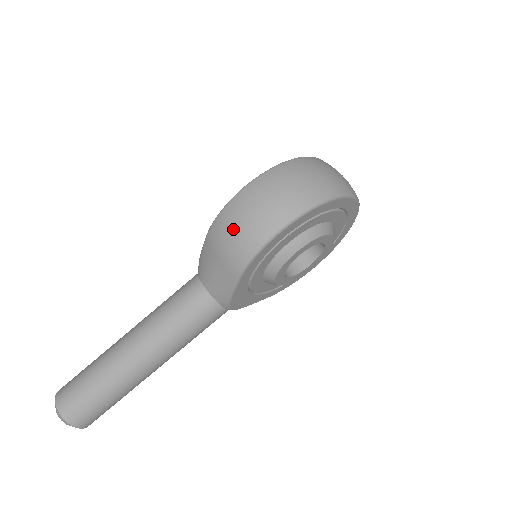
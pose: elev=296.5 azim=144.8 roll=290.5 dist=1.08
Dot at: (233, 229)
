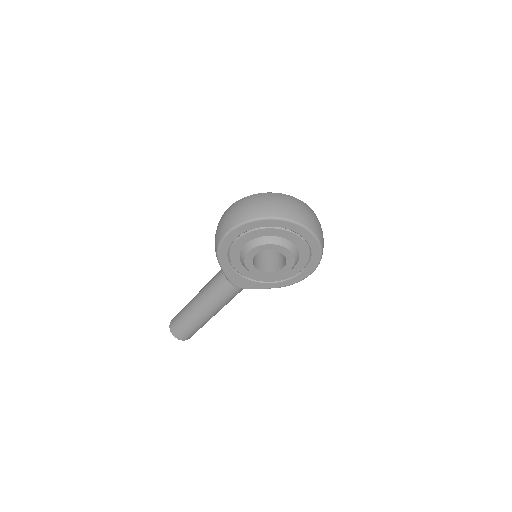
Dot at: occluded
